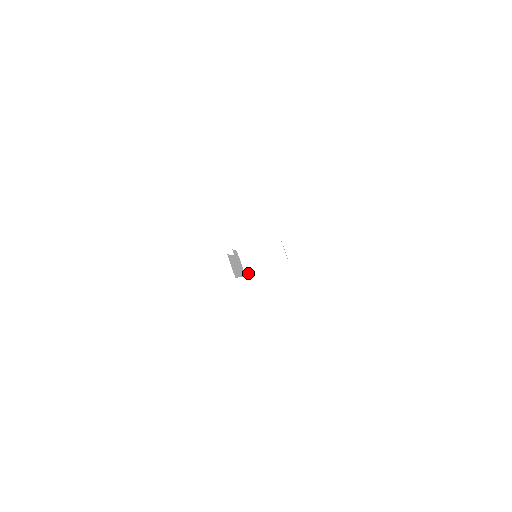
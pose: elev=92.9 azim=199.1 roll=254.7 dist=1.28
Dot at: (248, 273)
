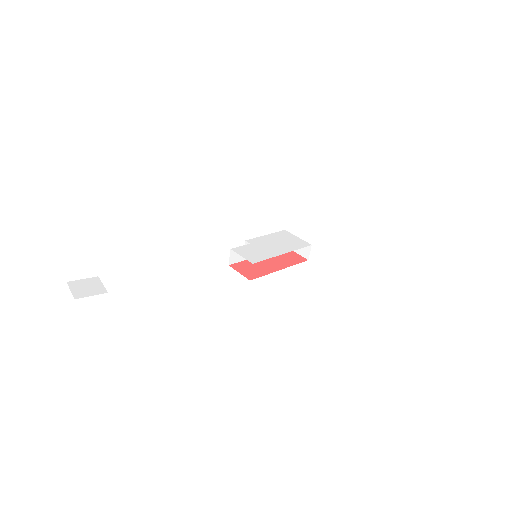
Dot at: occluded
